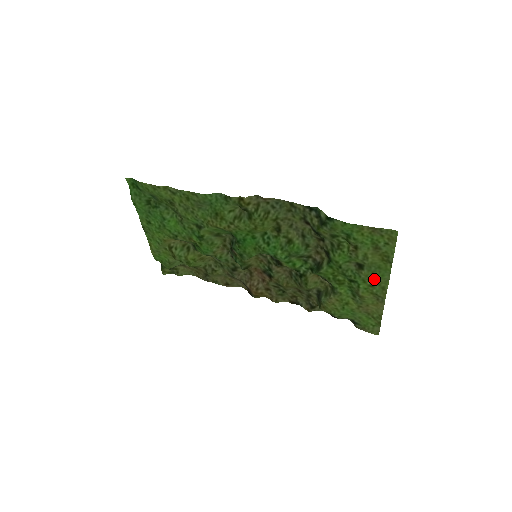
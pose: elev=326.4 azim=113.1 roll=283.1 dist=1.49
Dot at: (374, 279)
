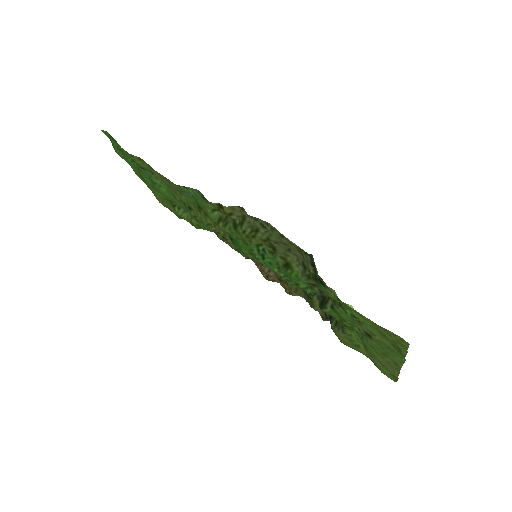
Dot at: (384, 352)
